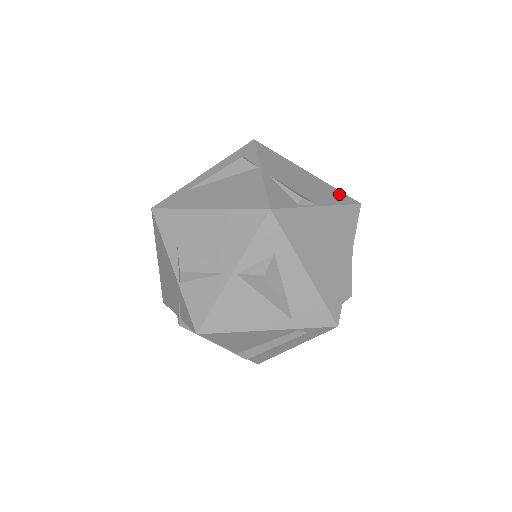
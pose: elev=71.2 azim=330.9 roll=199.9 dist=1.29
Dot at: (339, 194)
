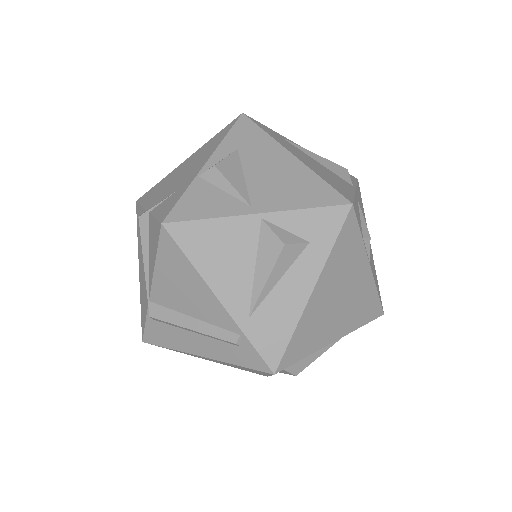
Dot at: (378, 286)
